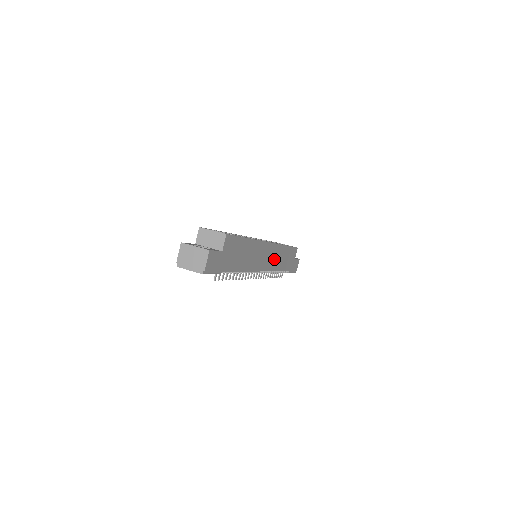
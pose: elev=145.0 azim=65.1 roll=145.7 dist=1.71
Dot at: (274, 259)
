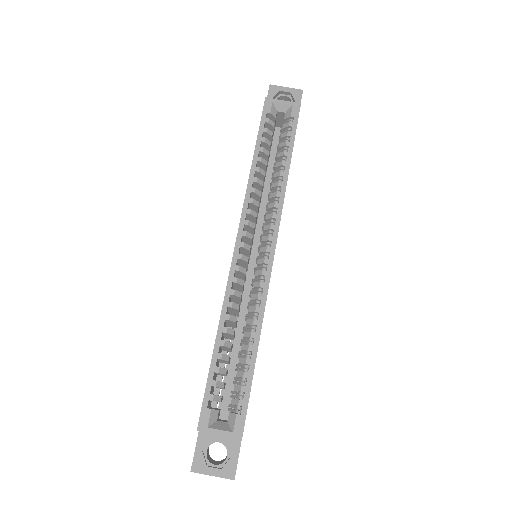
Dot at: occluded
